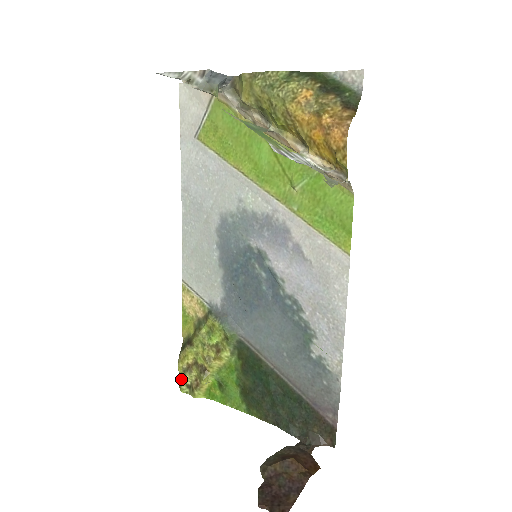
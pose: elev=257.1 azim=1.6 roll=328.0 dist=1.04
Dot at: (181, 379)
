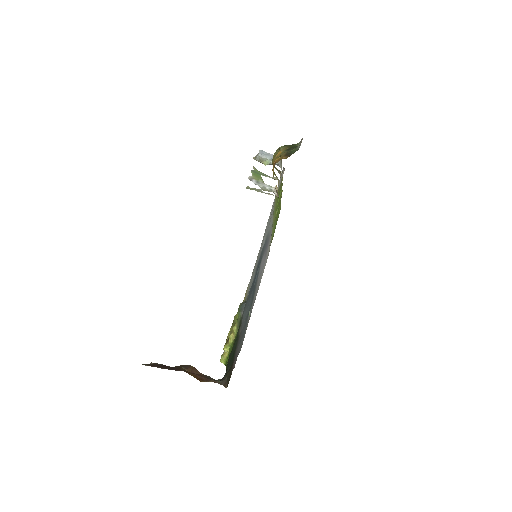
Dot at: occluded
